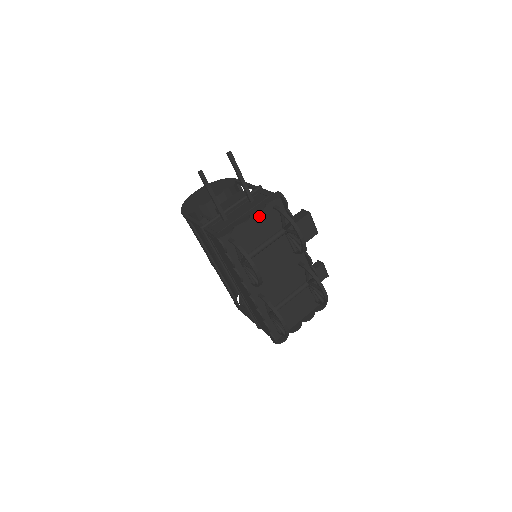
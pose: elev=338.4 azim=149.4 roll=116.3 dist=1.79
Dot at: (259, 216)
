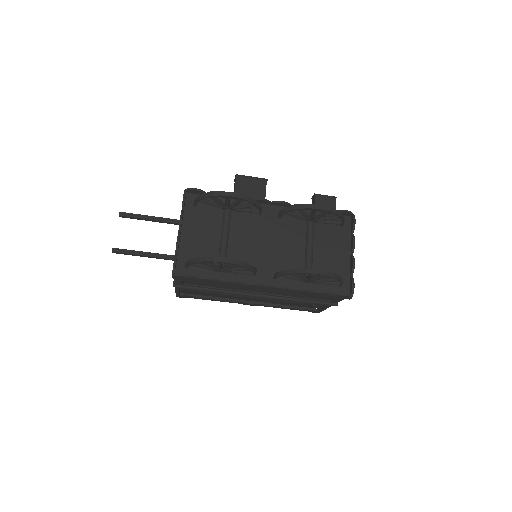
Dot at: (190, 224)
